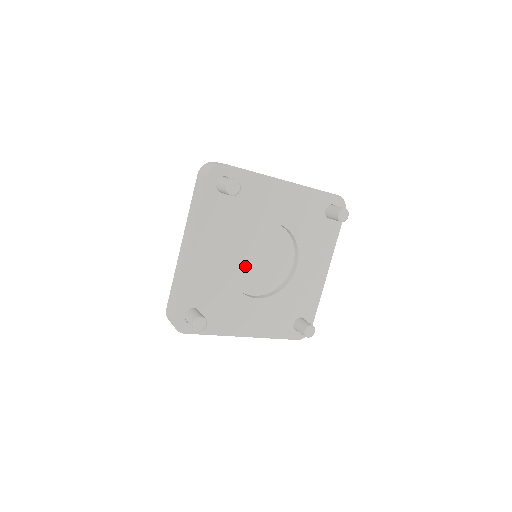
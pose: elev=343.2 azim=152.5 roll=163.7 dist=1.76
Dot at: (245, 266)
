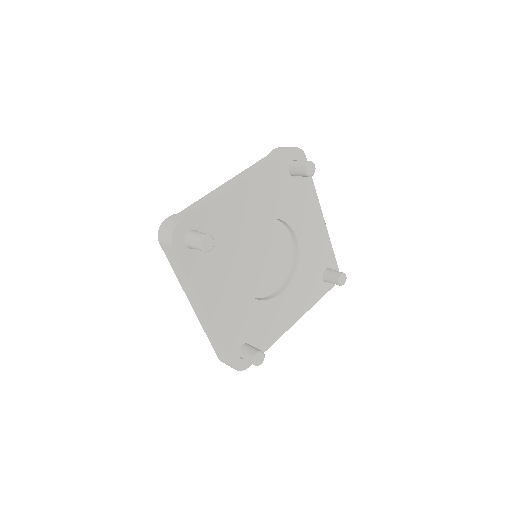
Dot at: (256, 276)
